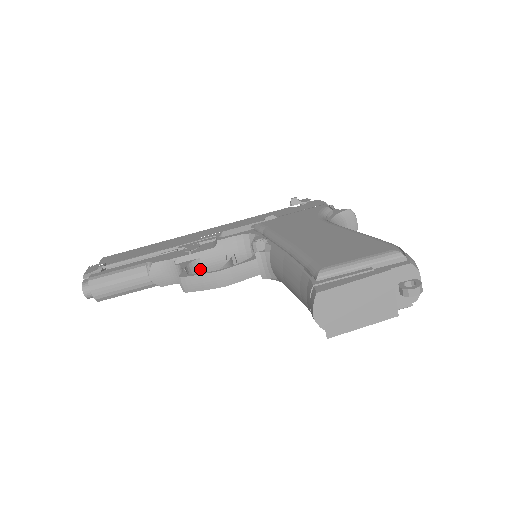
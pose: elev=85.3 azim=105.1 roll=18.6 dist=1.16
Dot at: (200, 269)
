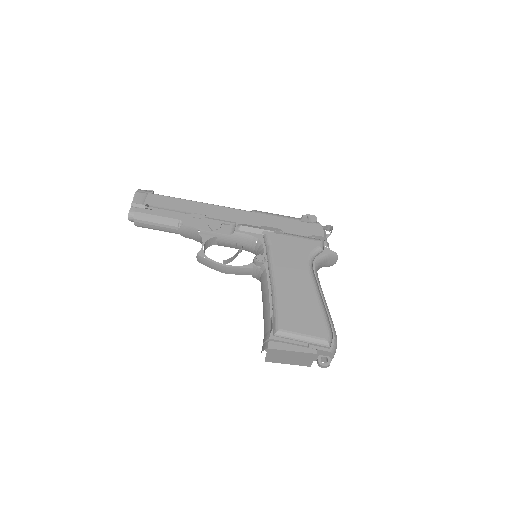
Dot at: (215, 242)
